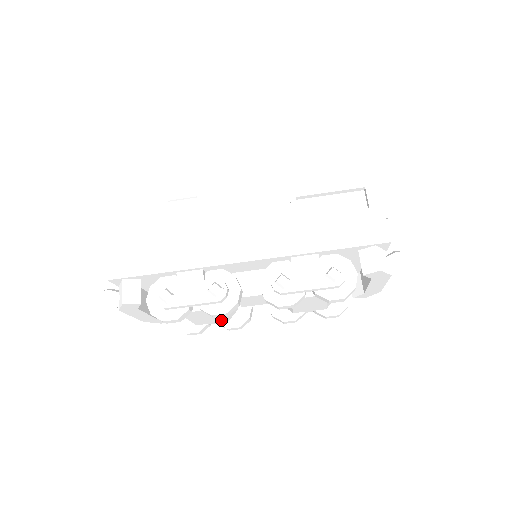
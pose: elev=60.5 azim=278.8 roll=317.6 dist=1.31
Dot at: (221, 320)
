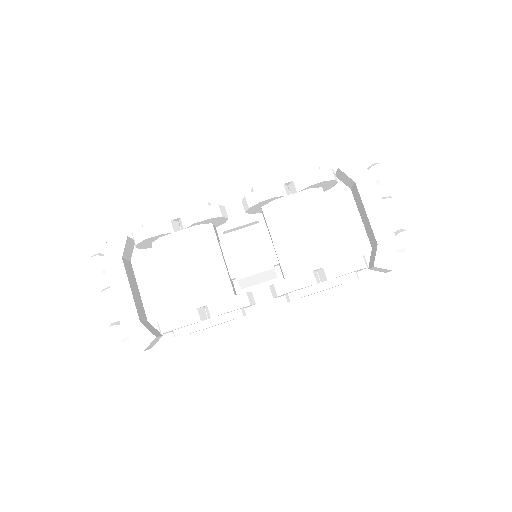
Dot at: (211, 292)
